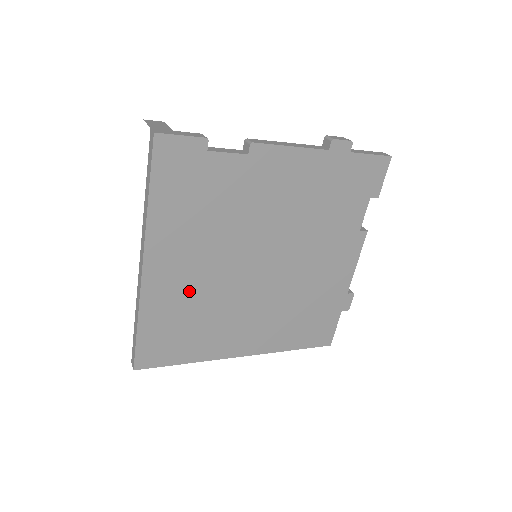
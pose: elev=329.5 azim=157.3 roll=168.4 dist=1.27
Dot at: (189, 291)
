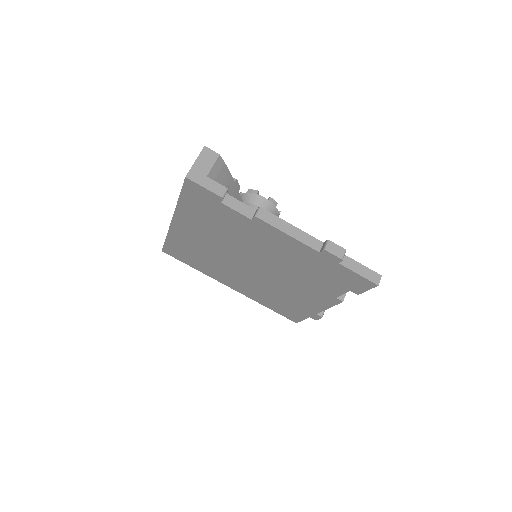
Dot at: (200, 246)
